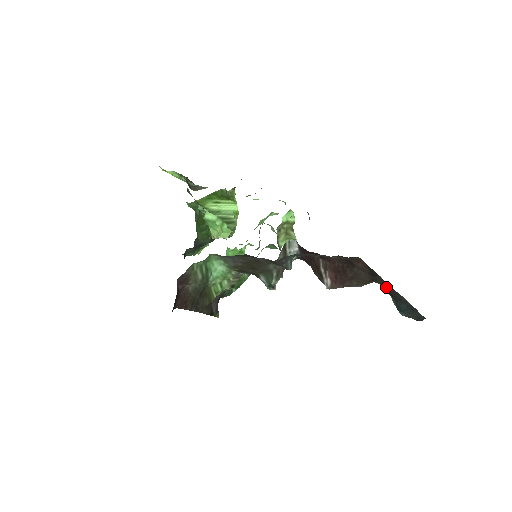
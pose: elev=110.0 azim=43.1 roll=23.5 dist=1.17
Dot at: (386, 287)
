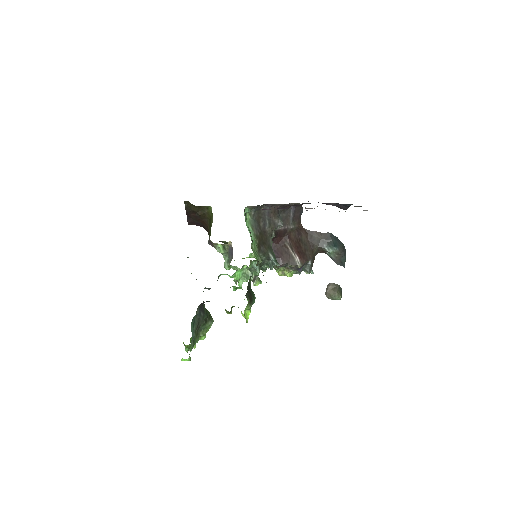
Dot at: (320, 238)
